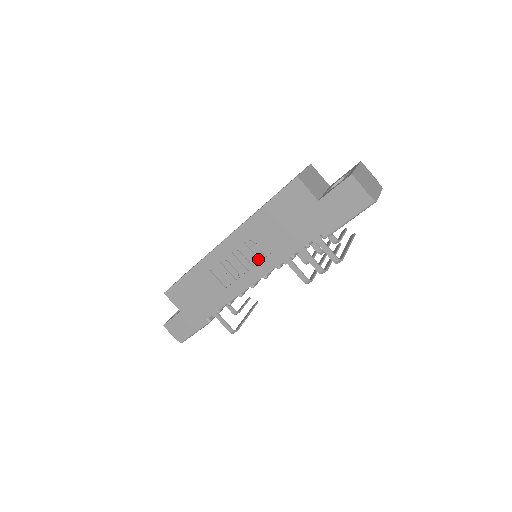
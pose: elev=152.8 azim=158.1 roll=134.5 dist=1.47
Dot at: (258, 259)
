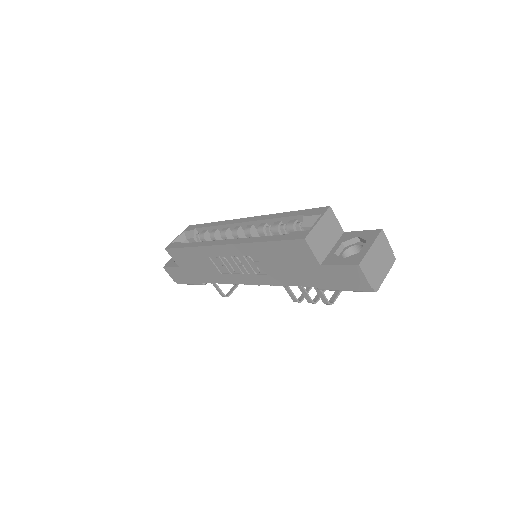
Dot at: (254, 272)
